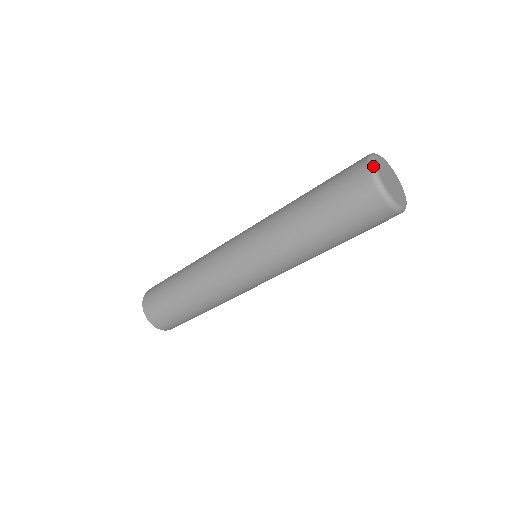
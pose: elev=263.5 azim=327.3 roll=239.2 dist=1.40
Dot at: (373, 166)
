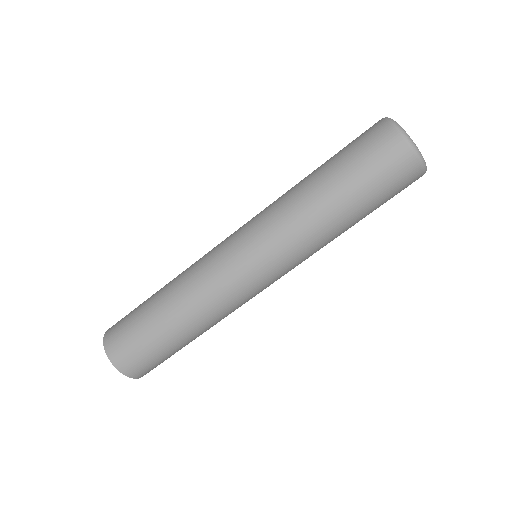
Dot at: (406, 134)
